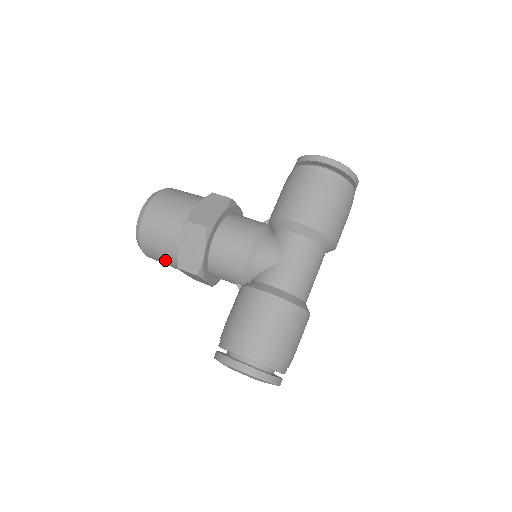
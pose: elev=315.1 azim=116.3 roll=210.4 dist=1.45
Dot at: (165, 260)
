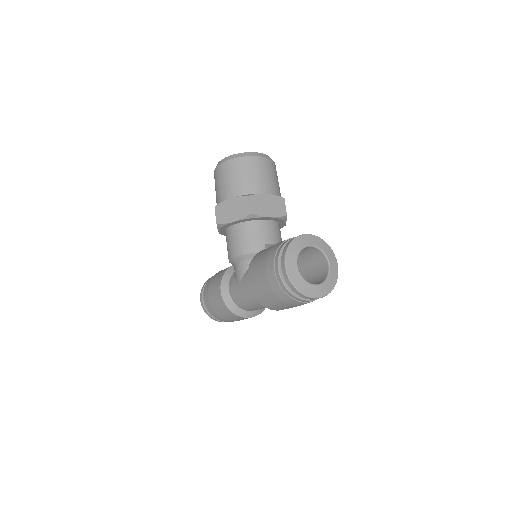
Dot at: occluded
